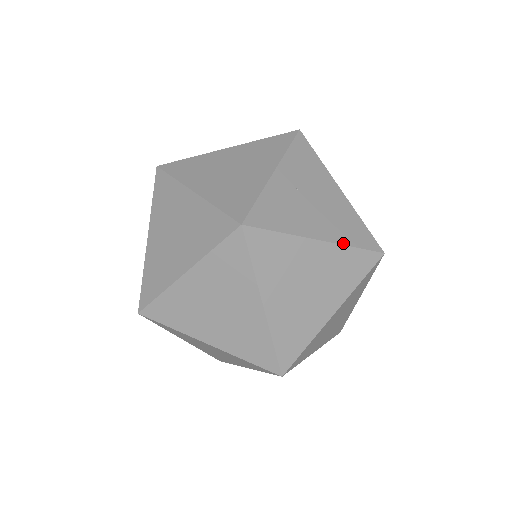
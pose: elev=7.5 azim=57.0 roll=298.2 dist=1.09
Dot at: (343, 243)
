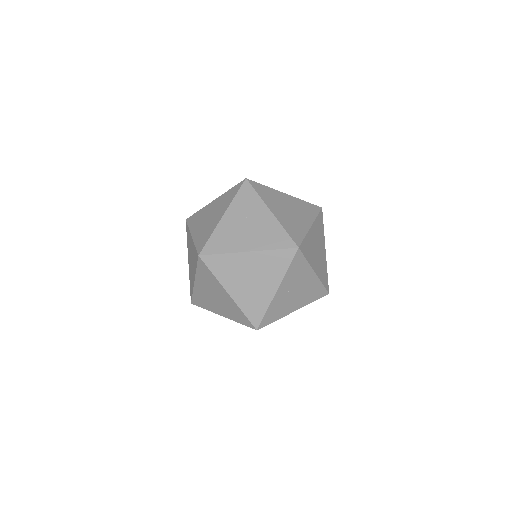
Dot at: (307, 304)
